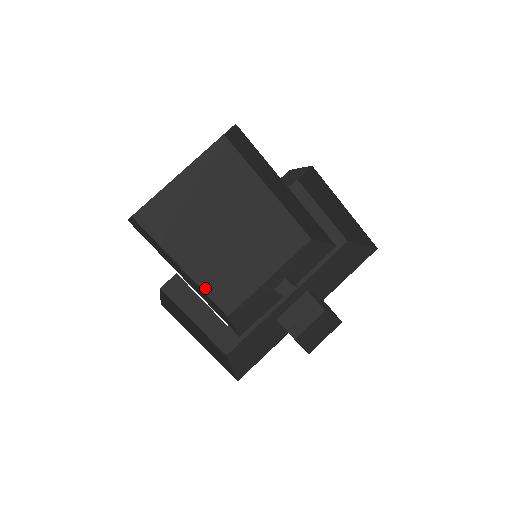
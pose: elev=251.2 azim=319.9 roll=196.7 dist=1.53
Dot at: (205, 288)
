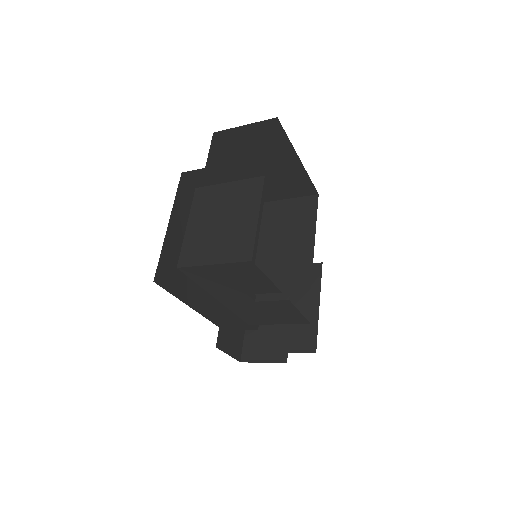
Dot at: occluded
